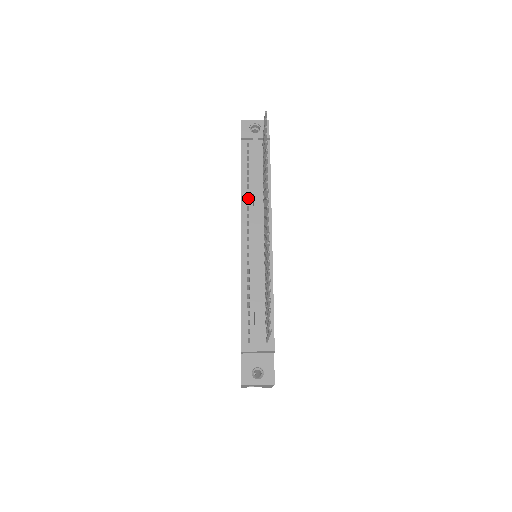
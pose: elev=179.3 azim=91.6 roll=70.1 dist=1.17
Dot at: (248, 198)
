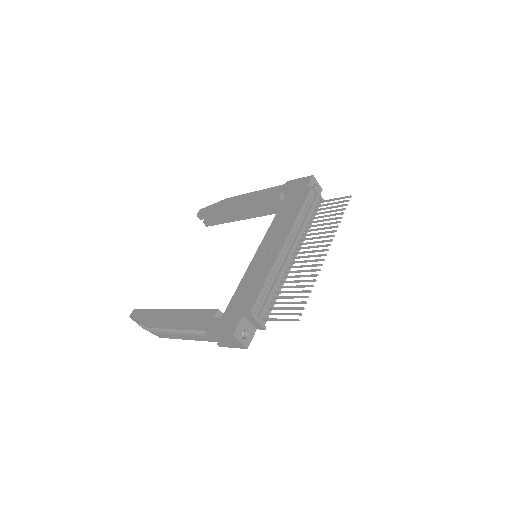
Dot at: (297, 226)
